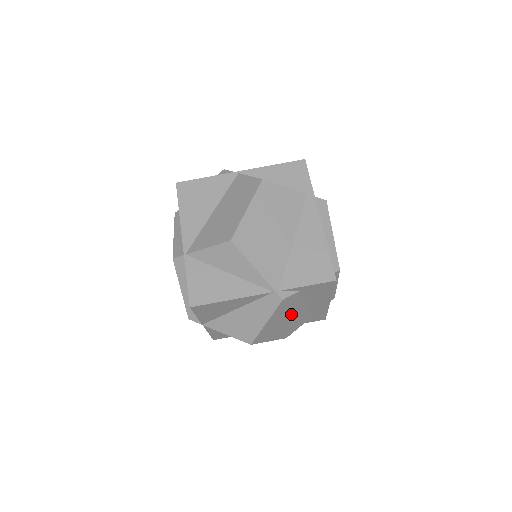
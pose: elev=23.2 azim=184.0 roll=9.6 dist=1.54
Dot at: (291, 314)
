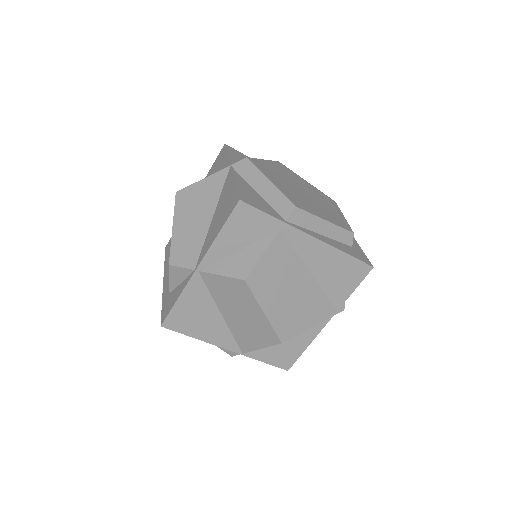
Dot at: occluded
